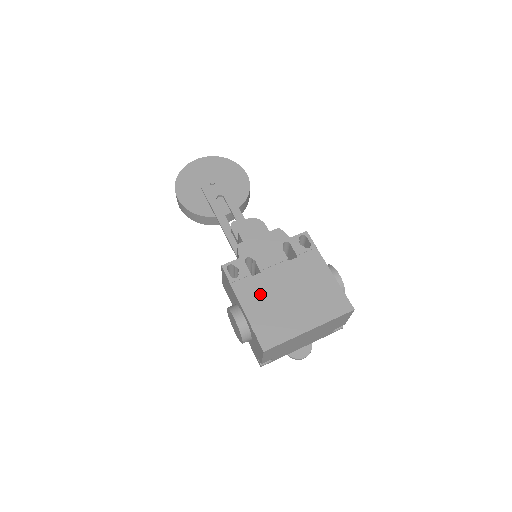
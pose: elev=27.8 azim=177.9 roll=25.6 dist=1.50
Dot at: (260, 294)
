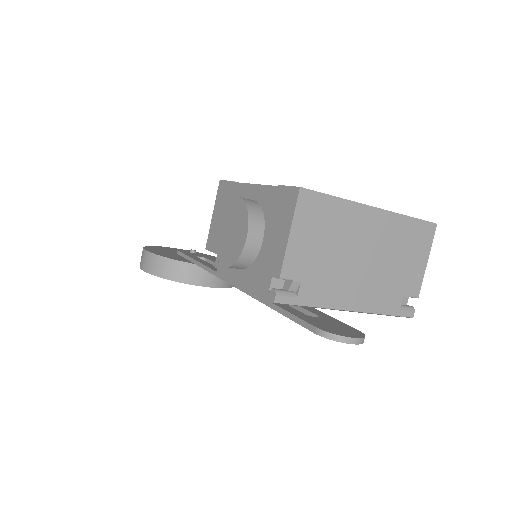
Dot at: occluded
